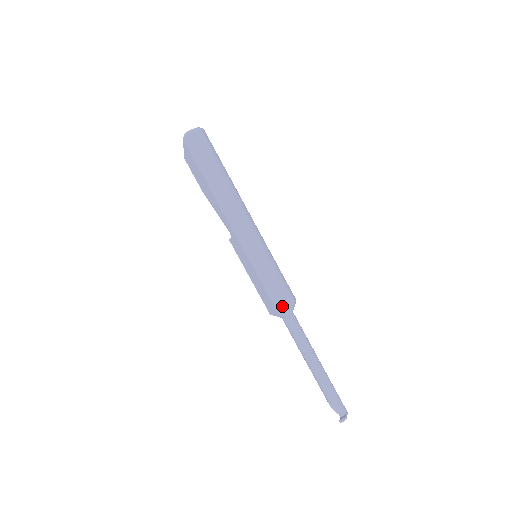
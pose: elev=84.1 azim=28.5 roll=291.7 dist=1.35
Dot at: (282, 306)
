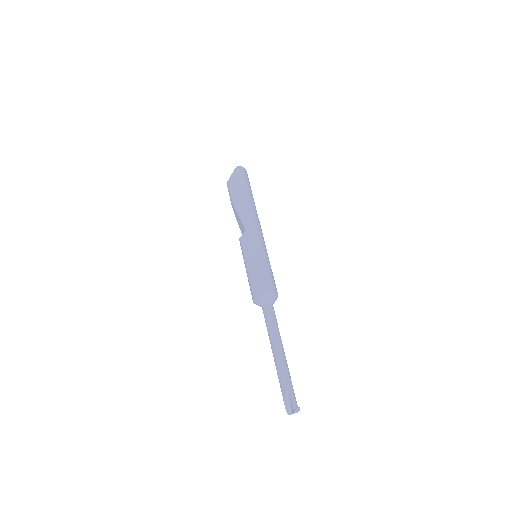
Dot at: (271, 289)
